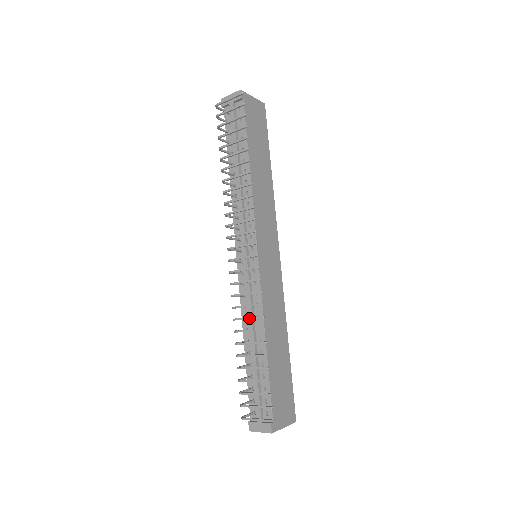
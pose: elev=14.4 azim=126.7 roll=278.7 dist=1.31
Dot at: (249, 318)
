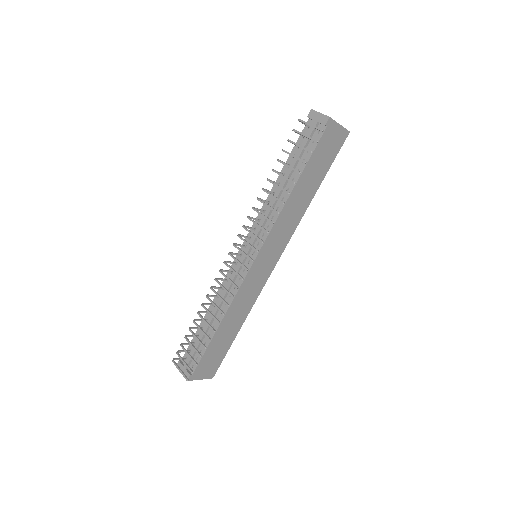
Dot at: (215, 306)
